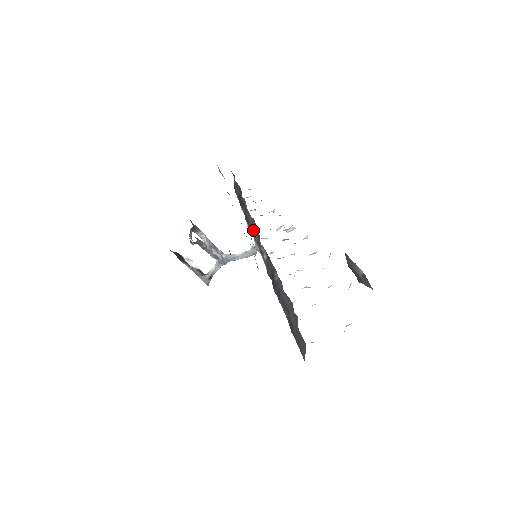
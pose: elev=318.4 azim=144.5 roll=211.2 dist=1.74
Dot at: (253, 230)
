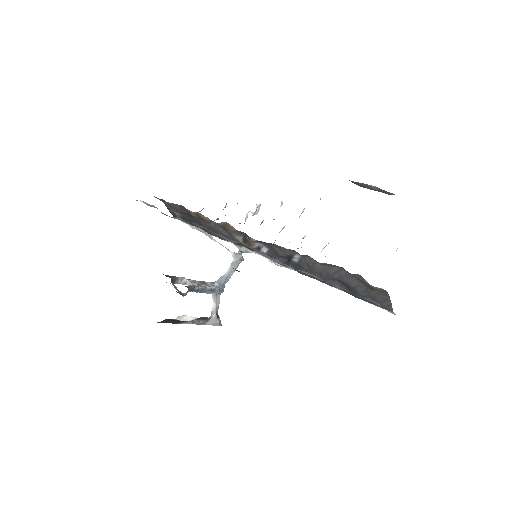
Dot at: (230, 235)
